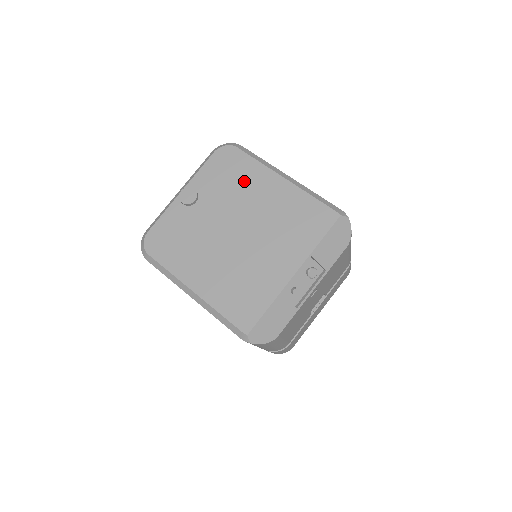
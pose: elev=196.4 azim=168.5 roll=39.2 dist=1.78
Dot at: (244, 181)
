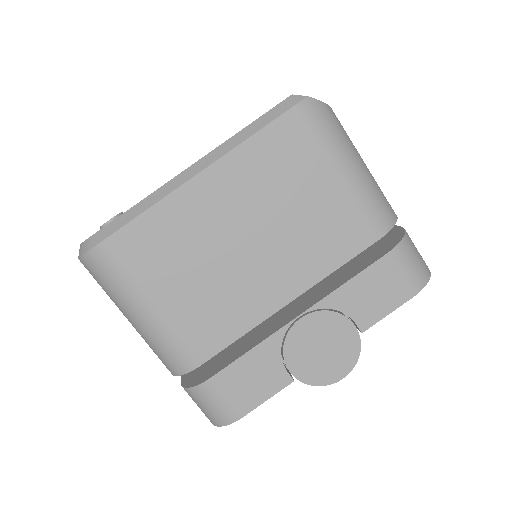
Dot at: occluded
